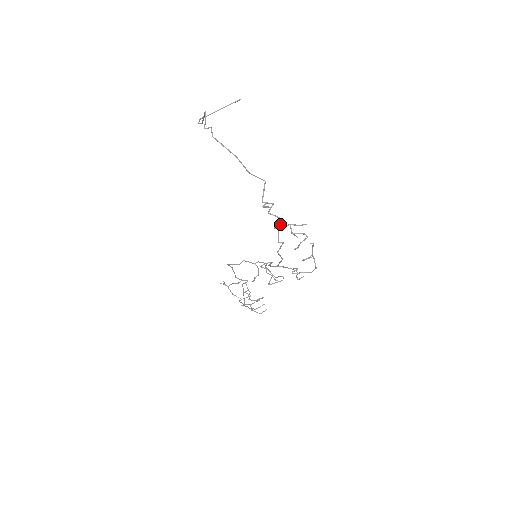
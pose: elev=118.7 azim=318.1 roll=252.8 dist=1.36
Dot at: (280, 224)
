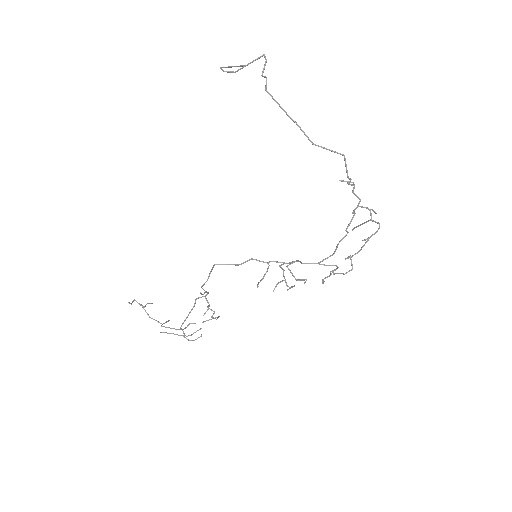
Dot at: (363, 207)
